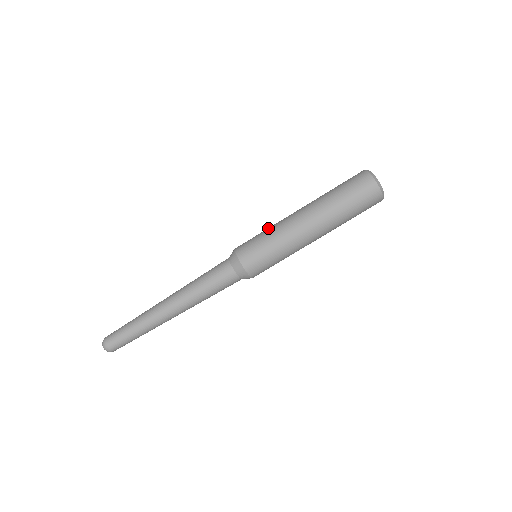
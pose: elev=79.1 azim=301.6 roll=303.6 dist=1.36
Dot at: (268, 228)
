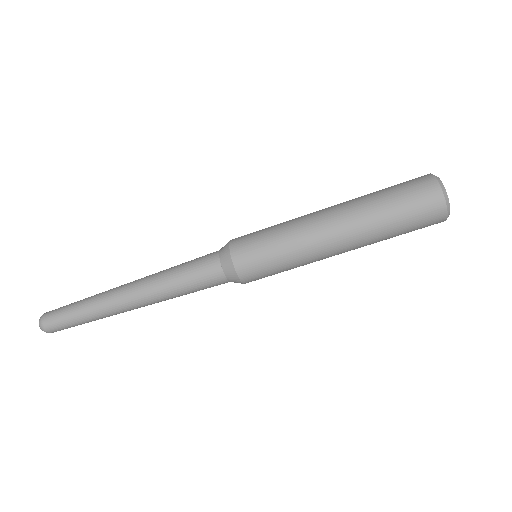
Dot at: (280, 226)
